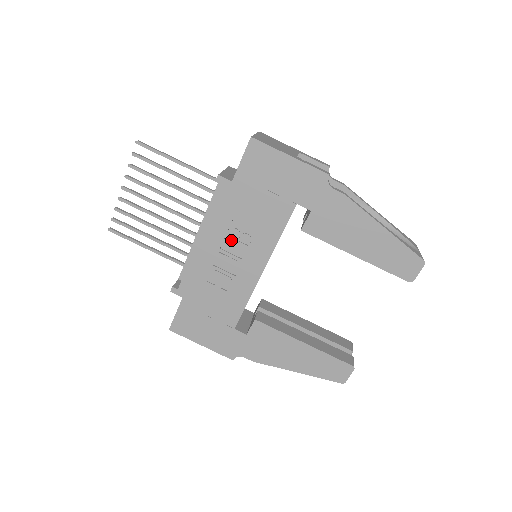
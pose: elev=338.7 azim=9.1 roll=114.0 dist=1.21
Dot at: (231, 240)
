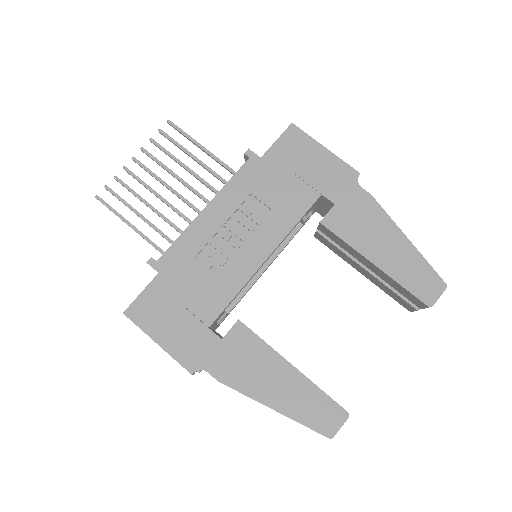
Dot at: (241, 217)
